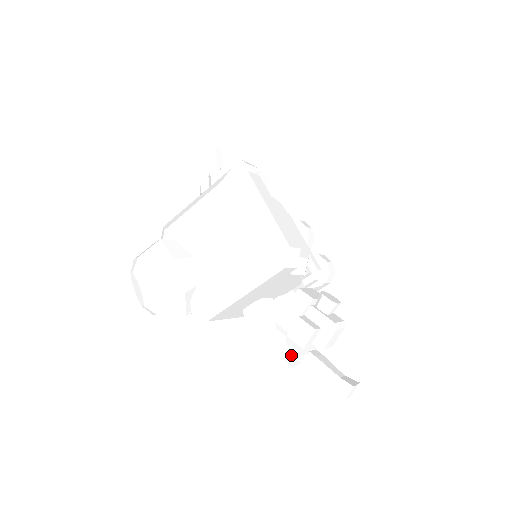
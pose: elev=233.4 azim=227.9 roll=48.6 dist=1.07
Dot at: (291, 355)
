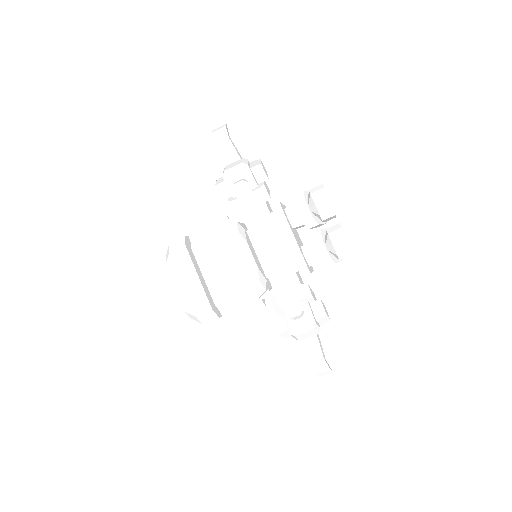
Dot at: occluded
